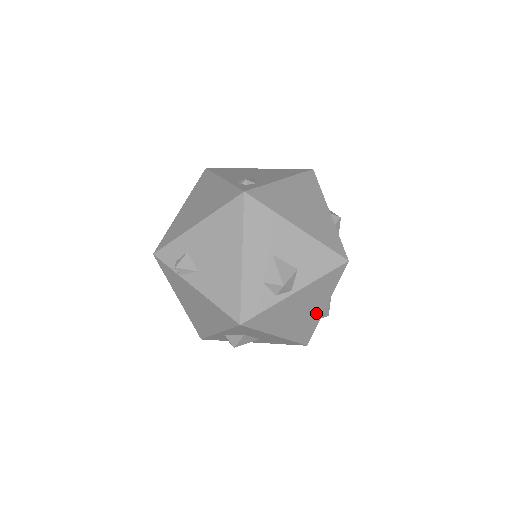
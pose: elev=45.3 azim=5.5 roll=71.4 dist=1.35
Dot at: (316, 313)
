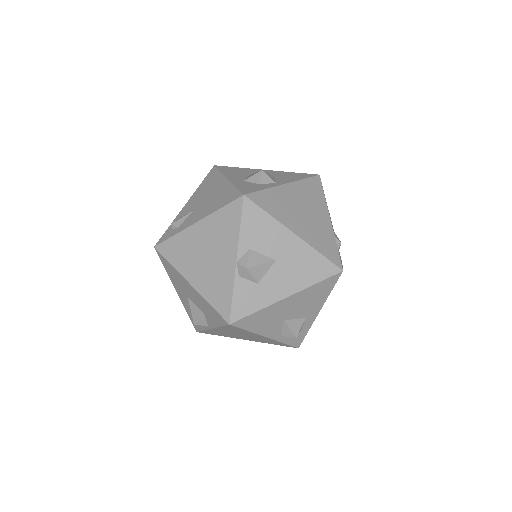
Dot at: (264, 338)
